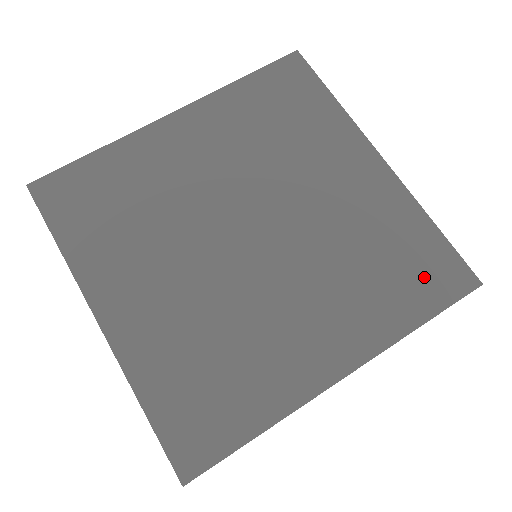
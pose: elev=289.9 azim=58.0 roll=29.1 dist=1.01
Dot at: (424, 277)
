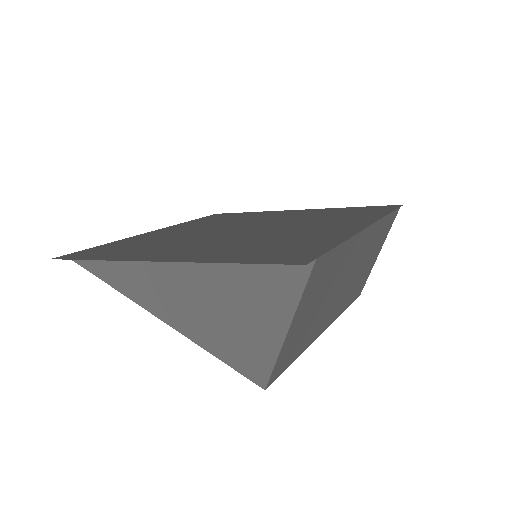
Dot at: (369, 211)
